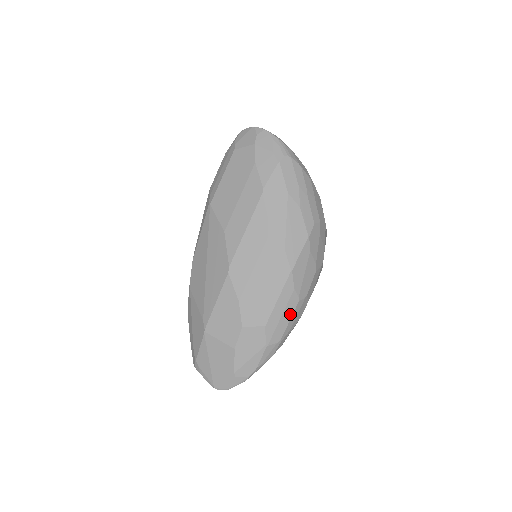
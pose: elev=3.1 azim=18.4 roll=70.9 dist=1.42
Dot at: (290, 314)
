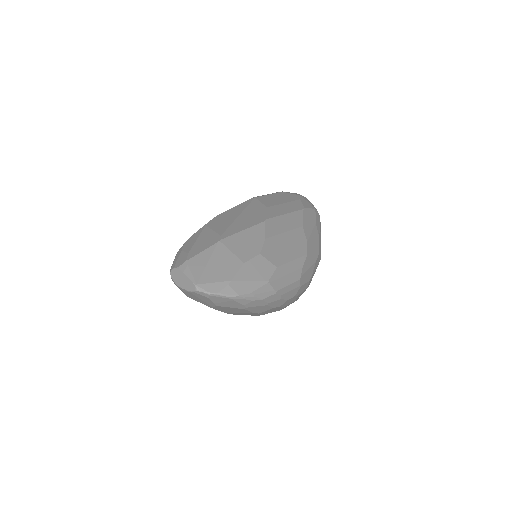
Dot at: (291, 281)
